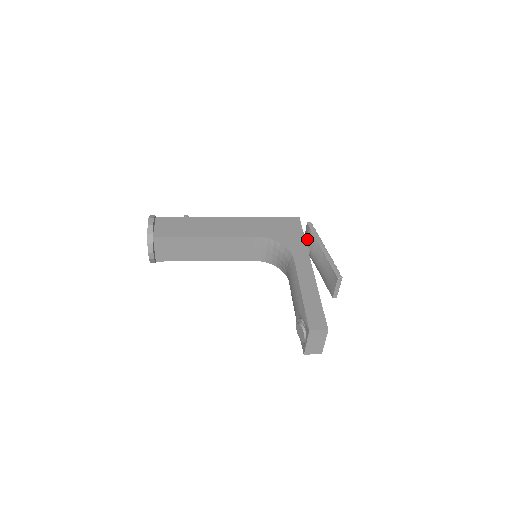
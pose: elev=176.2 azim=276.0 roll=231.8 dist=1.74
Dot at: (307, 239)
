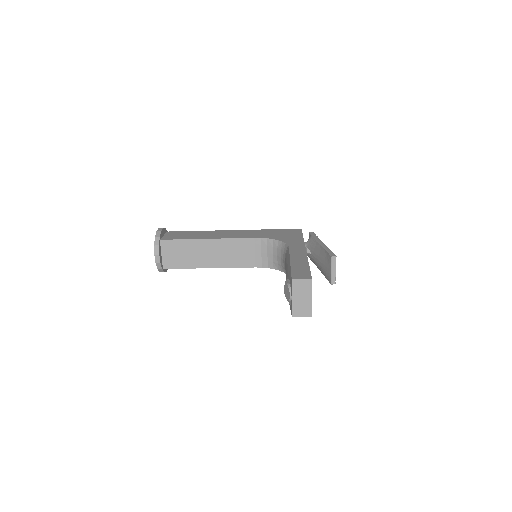
Dot at: (308, 243)
